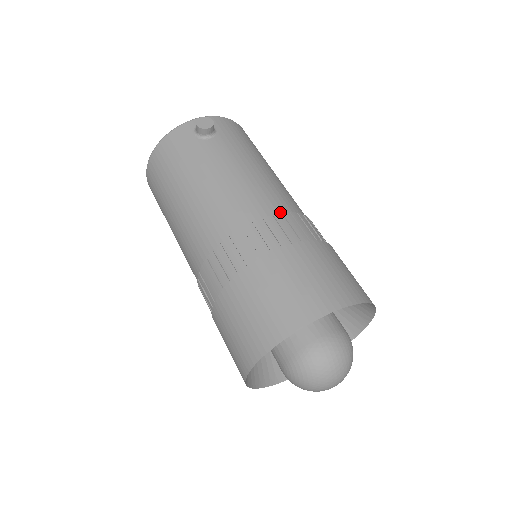
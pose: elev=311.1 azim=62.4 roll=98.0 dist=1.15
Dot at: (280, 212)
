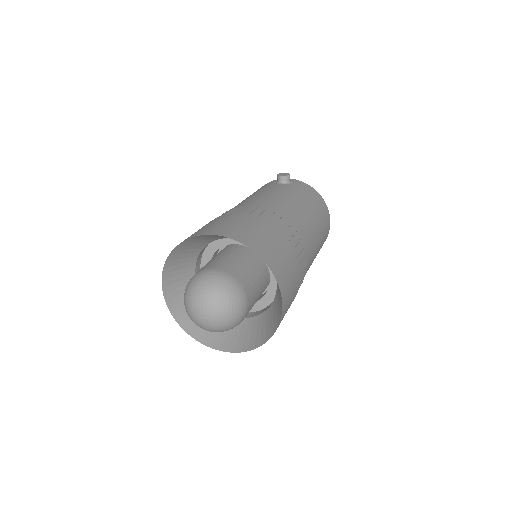
Dot at: (270, 210)
